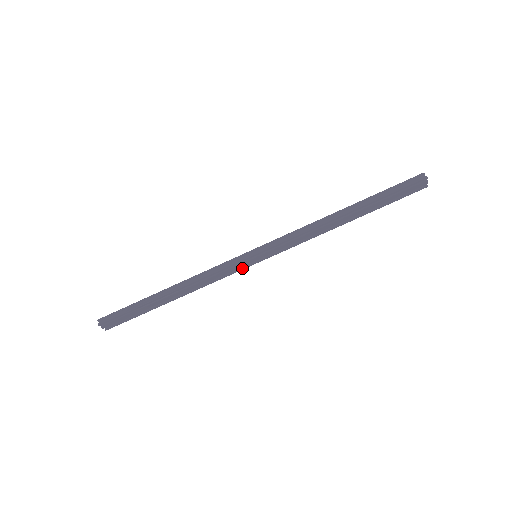
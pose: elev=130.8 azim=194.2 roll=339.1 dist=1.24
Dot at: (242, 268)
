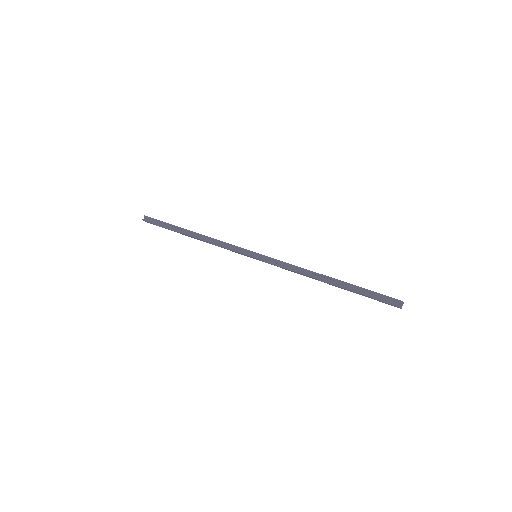
Dot at: (244, 255)
